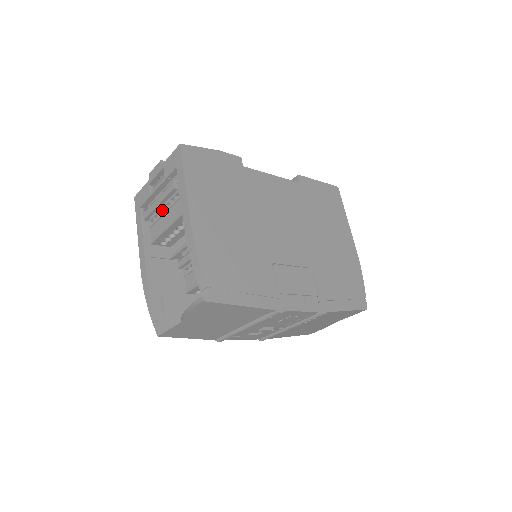
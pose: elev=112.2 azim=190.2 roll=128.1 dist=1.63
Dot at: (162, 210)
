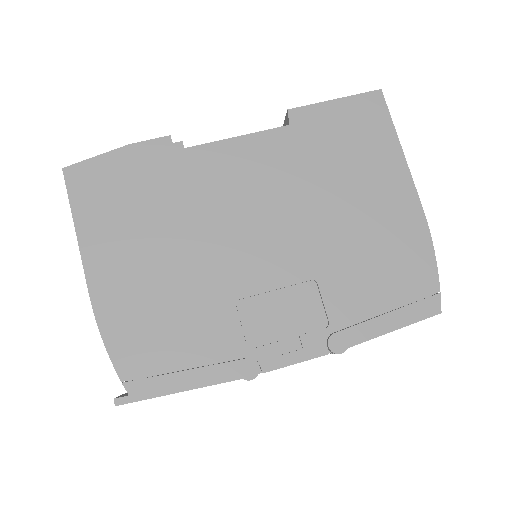
Dot at: occluded
